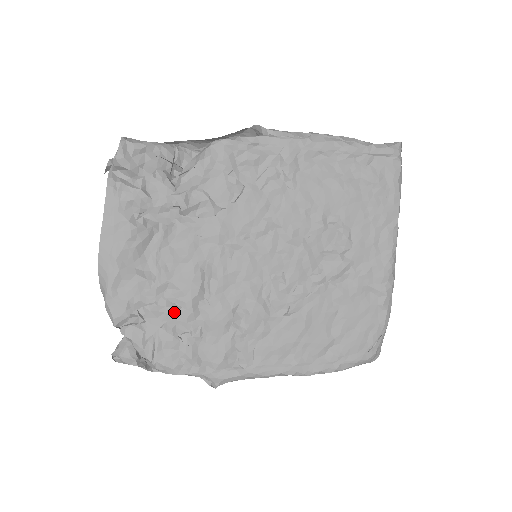
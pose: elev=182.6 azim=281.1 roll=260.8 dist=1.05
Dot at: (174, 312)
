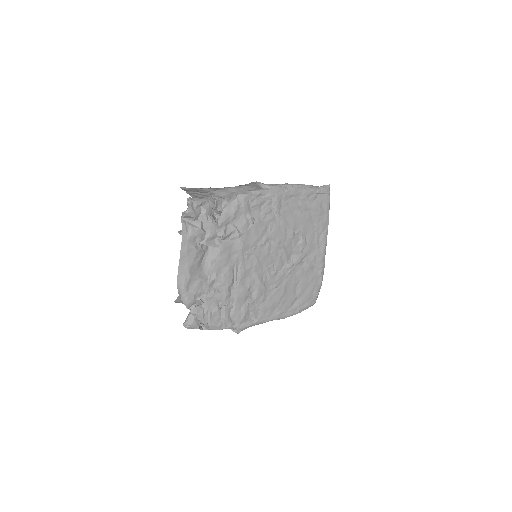
Dot at: (219, 296)
